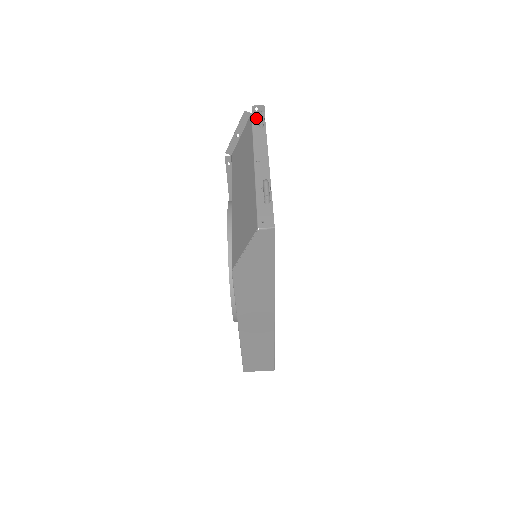
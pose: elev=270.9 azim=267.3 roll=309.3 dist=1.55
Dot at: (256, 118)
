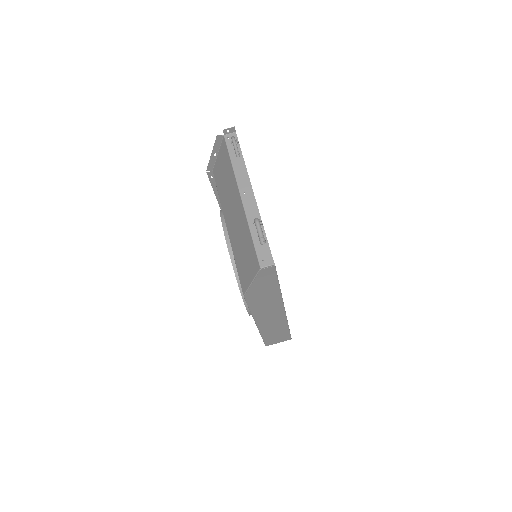
Dot at: (230, 141)
